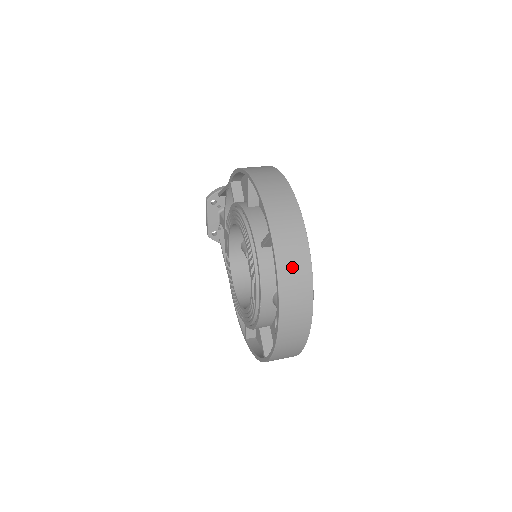
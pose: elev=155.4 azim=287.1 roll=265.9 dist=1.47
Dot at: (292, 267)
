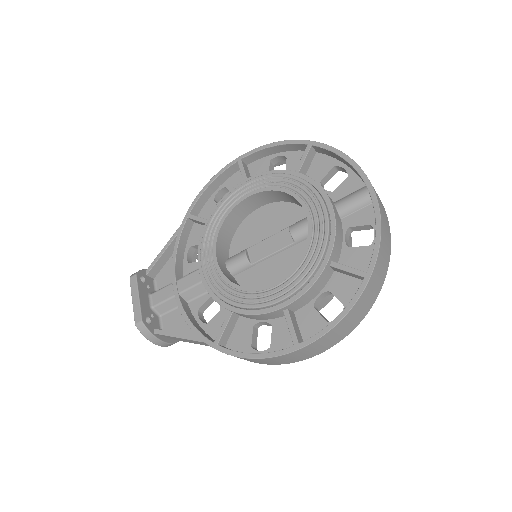
Dot at: occluded
